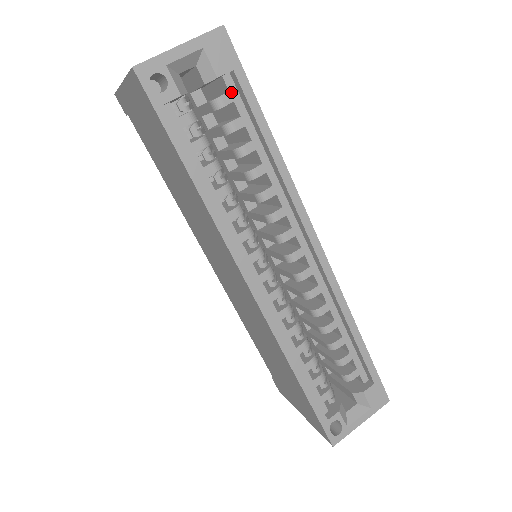
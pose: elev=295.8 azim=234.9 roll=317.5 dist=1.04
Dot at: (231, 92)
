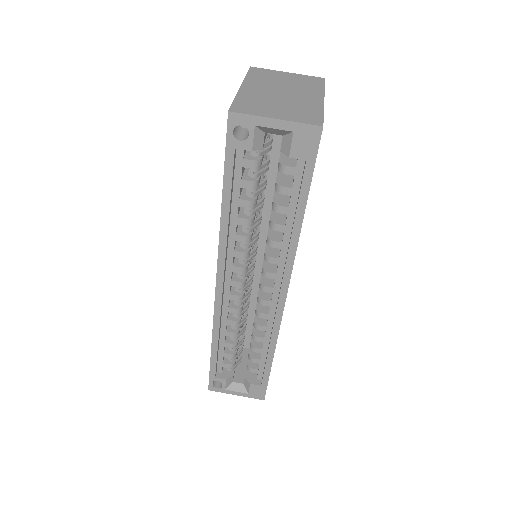
Dot at: (297, 168)
